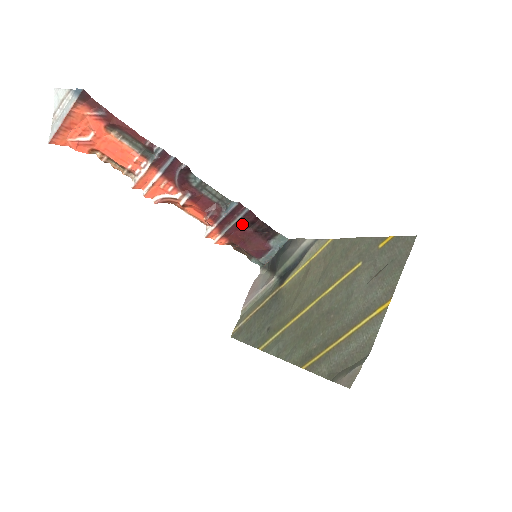
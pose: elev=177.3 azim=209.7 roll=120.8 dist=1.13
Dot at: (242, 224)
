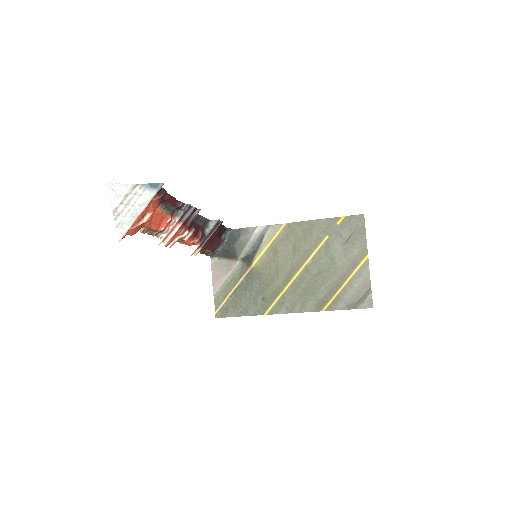
Dot at: (213, 233)
